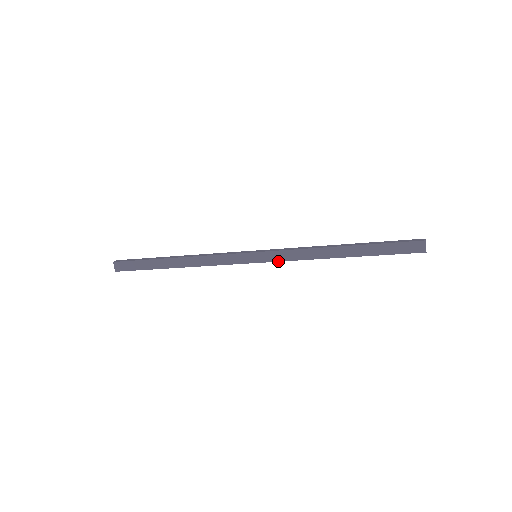
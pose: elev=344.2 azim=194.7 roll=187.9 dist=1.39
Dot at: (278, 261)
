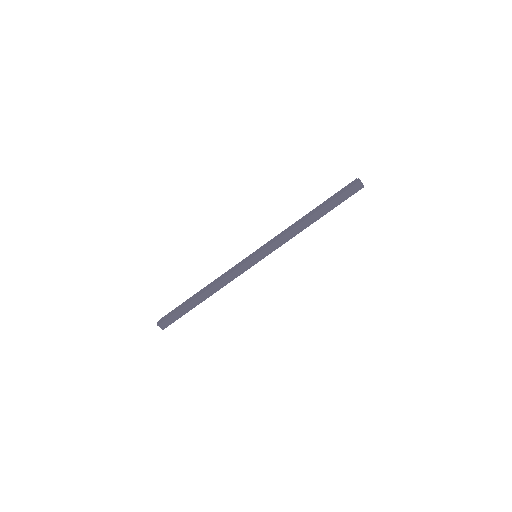
Dot at: (274, 250)
